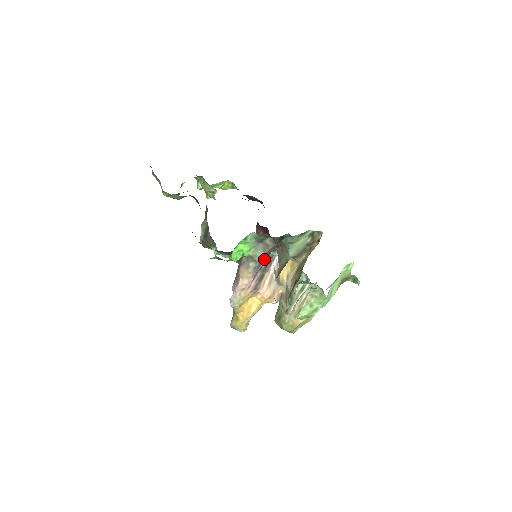
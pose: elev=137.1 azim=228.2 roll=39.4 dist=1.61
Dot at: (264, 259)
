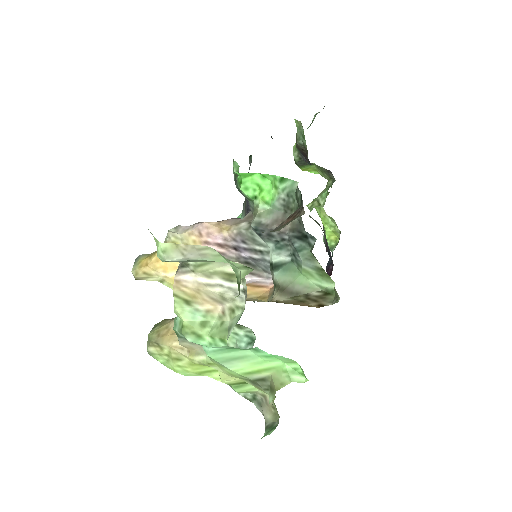
Dot at: (257, 246)
